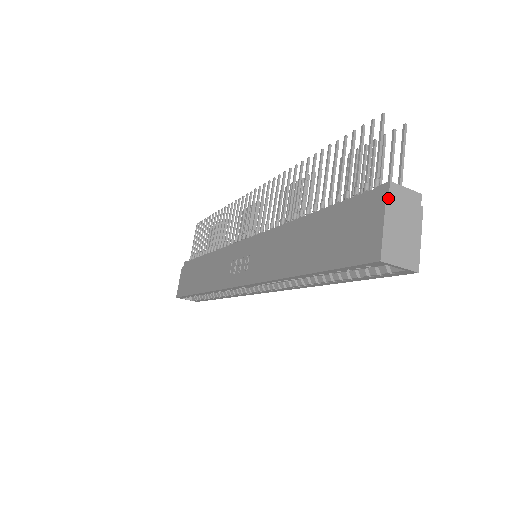
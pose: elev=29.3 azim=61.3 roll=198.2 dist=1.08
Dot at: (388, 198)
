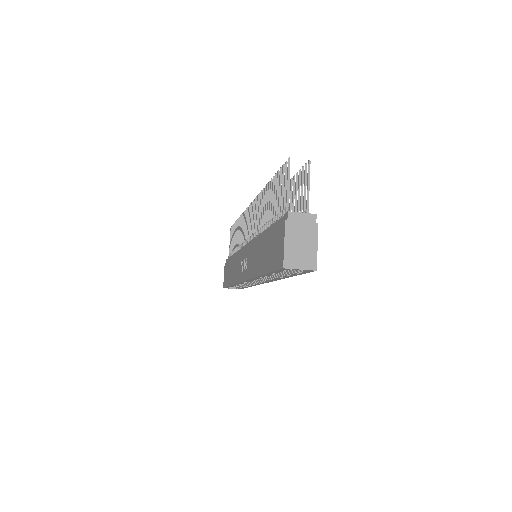
Dot at: (287, 224)
